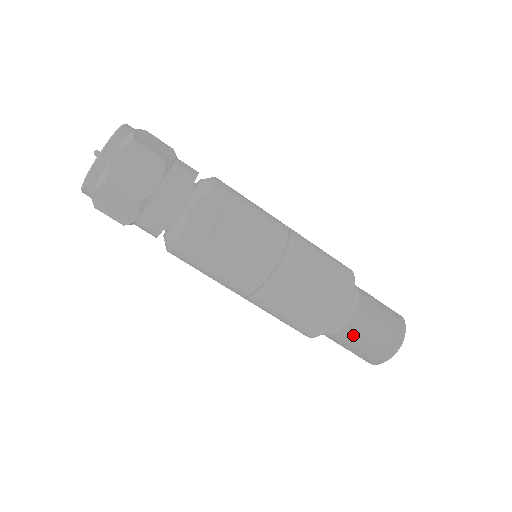
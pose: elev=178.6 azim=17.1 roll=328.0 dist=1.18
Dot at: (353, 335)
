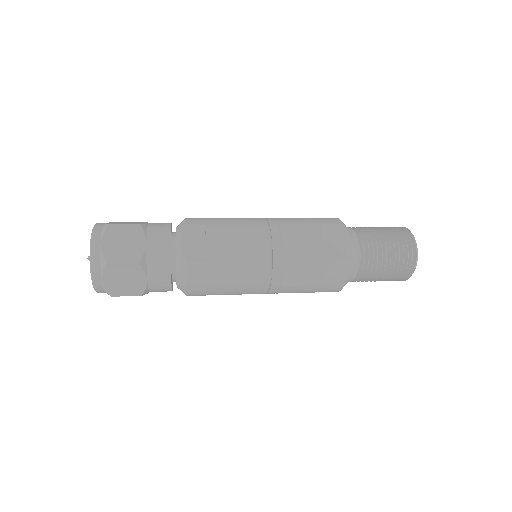
Dot at: (373, 261)
